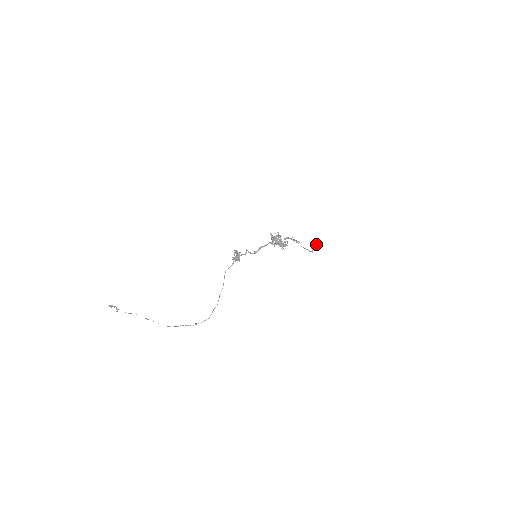
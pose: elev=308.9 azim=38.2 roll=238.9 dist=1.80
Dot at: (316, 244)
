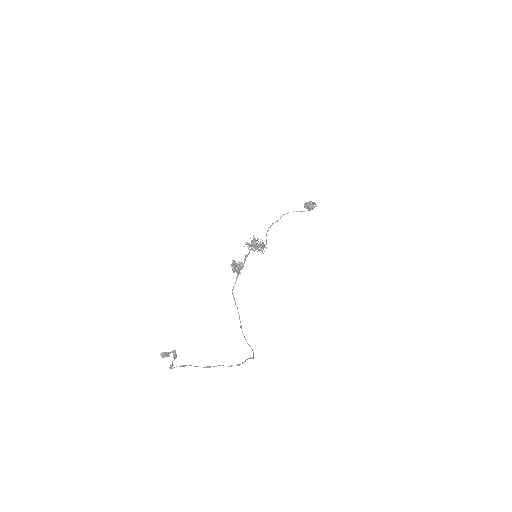
Dot at: (311, 203)
